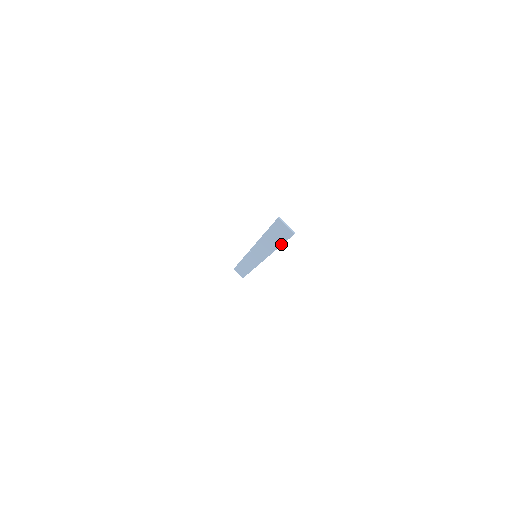
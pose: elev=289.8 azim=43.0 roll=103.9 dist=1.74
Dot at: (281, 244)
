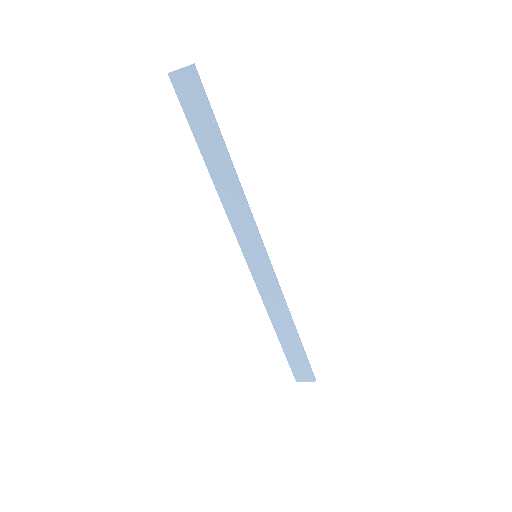
Dot at: (219, 133)
